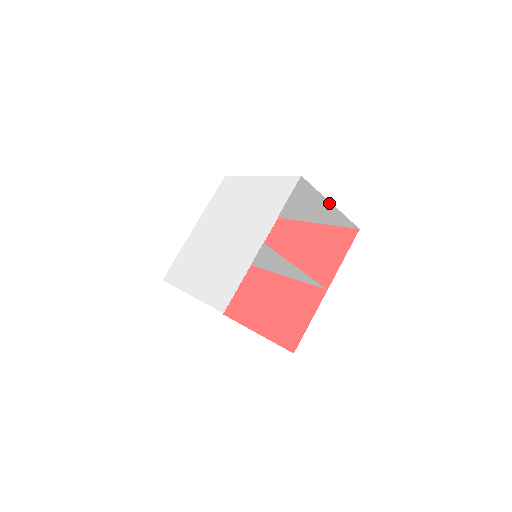
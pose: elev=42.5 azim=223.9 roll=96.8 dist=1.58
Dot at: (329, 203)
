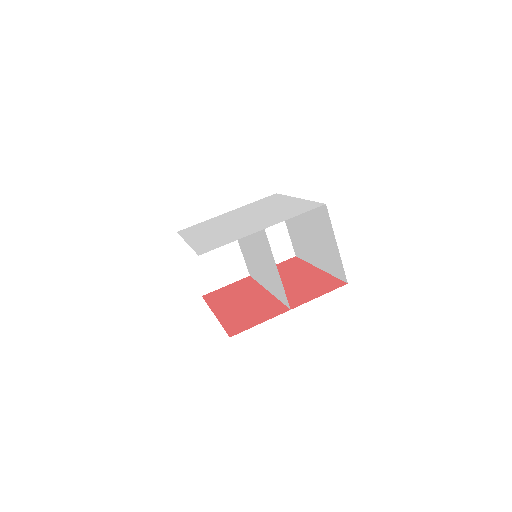
Dot at: (335, 243)
